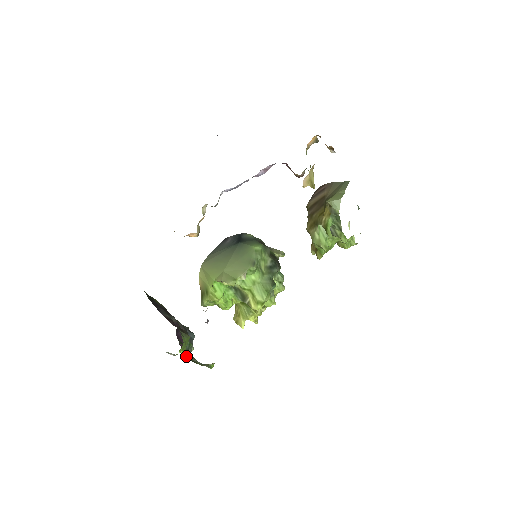
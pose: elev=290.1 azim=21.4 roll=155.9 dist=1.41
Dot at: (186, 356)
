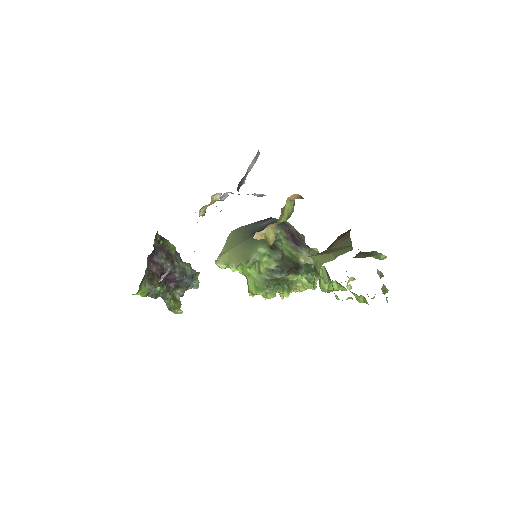
Dot at: (152, 297)
